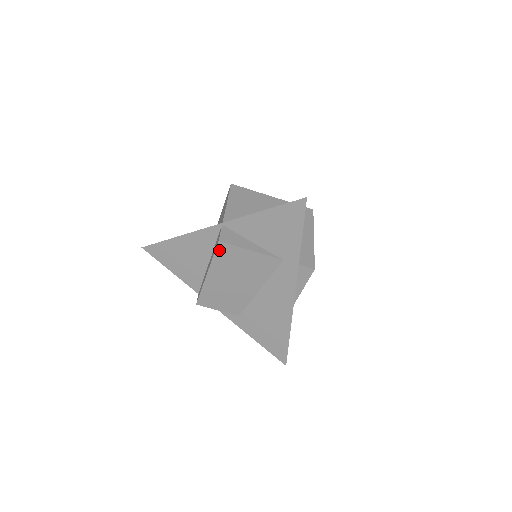
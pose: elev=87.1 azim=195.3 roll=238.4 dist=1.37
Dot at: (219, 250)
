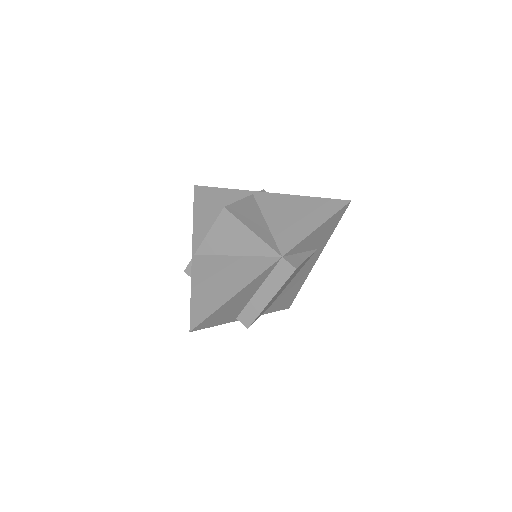
Dot at: occluded
